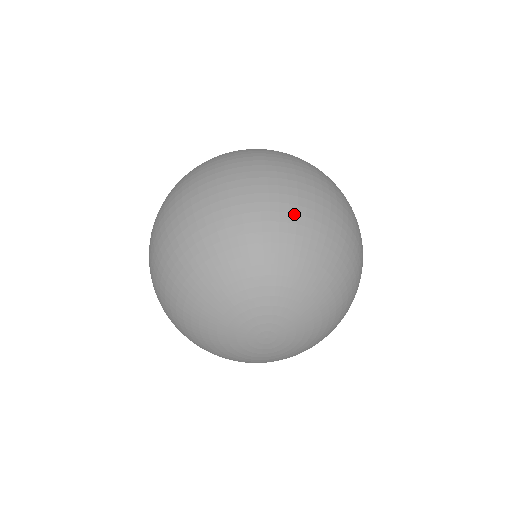
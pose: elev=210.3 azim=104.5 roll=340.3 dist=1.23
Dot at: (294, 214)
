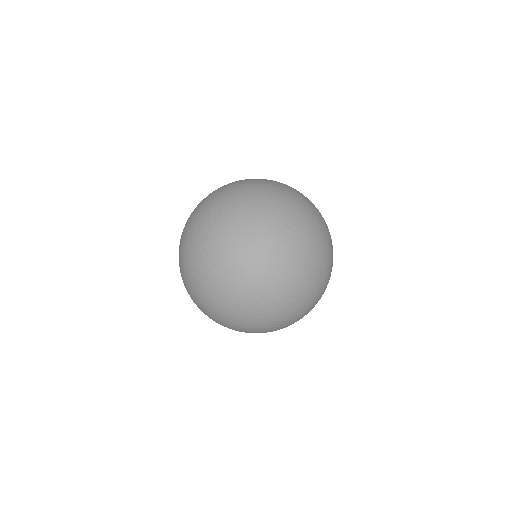
Dot at: occluded
